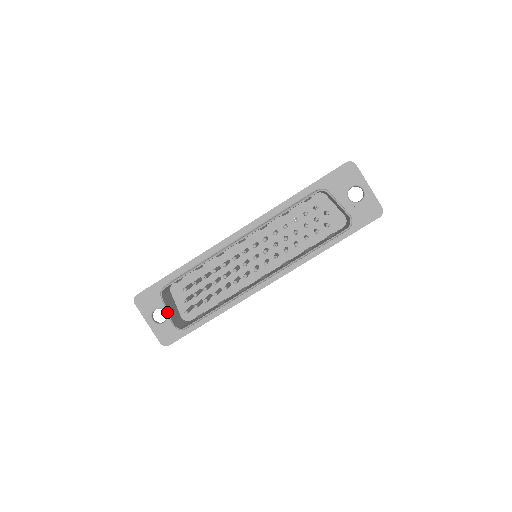
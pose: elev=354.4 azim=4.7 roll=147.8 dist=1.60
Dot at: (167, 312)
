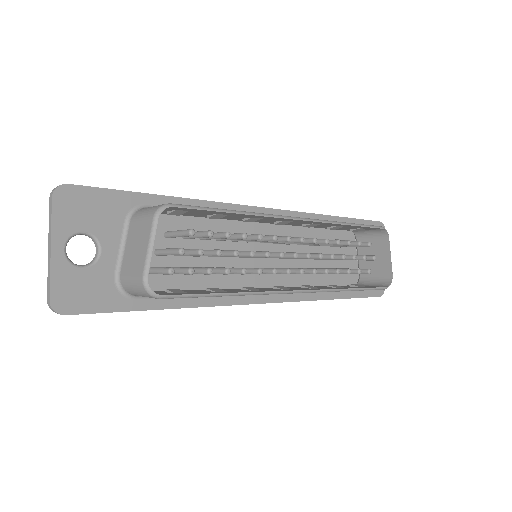
Dot at: (150, 248)
